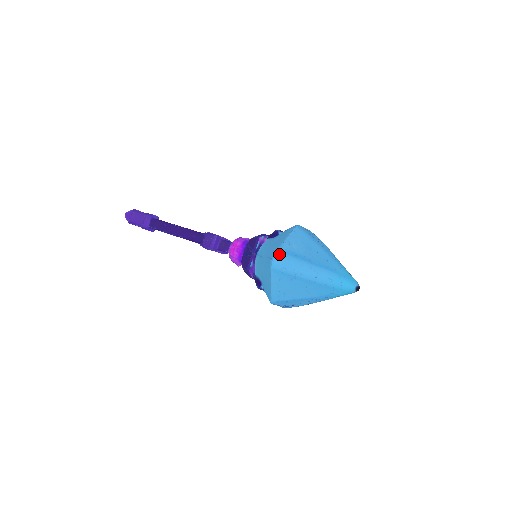
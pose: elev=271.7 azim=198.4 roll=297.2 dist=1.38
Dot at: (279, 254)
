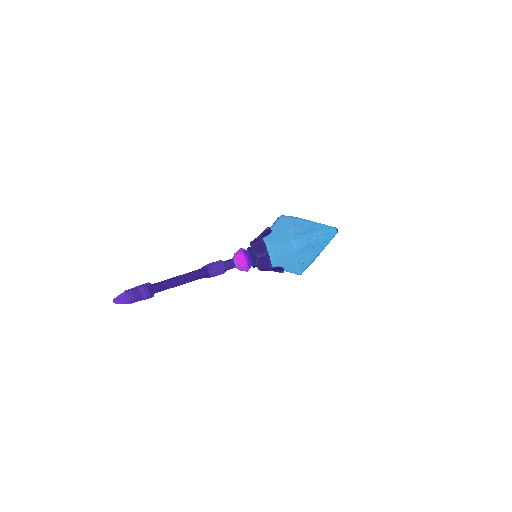
Dot at: (295, 239)
